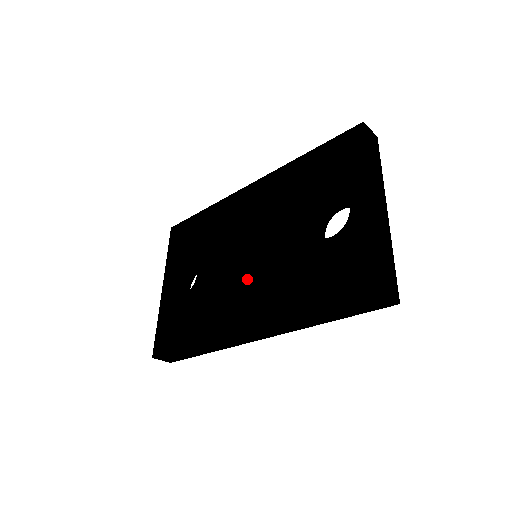
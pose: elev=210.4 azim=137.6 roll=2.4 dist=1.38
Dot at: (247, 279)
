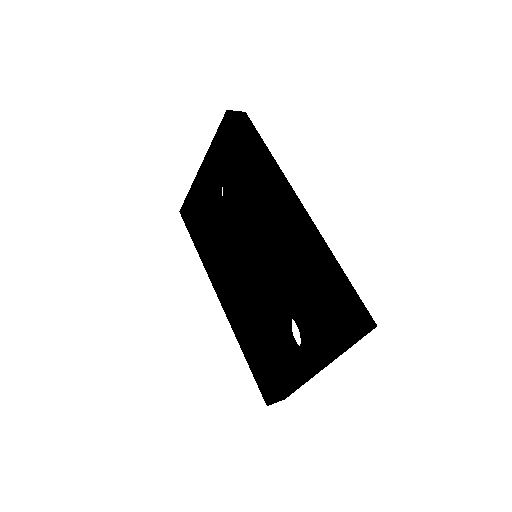
Dot at: (235, 275)
